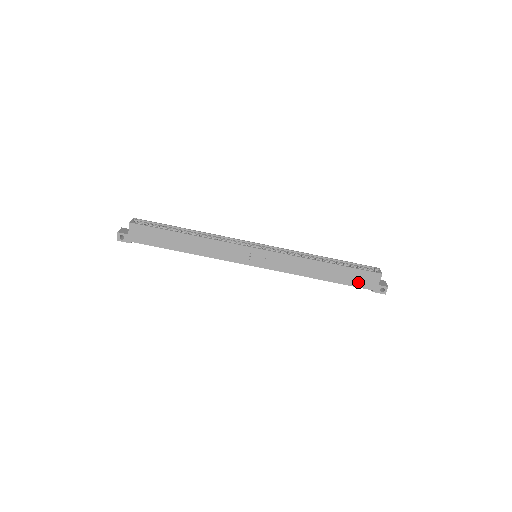
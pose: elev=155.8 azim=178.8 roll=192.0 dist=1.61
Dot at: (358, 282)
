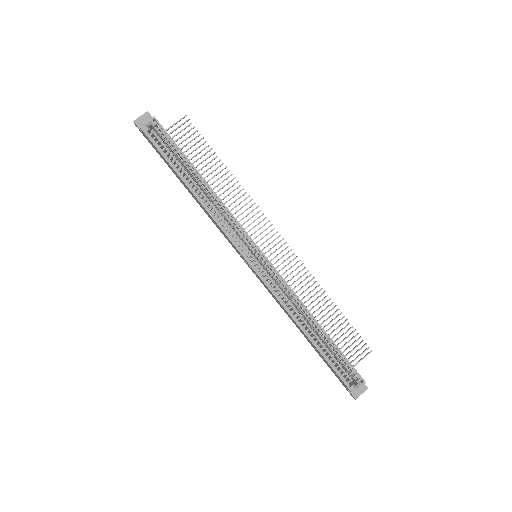
Dot at: occluded
